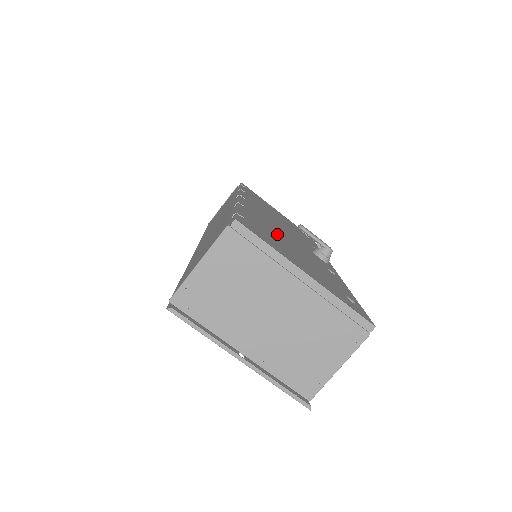
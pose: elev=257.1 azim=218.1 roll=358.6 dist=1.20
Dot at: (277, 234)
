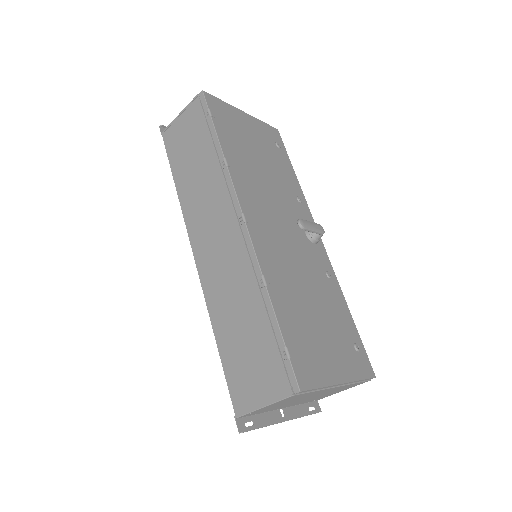
Dot at: (299, 297)
